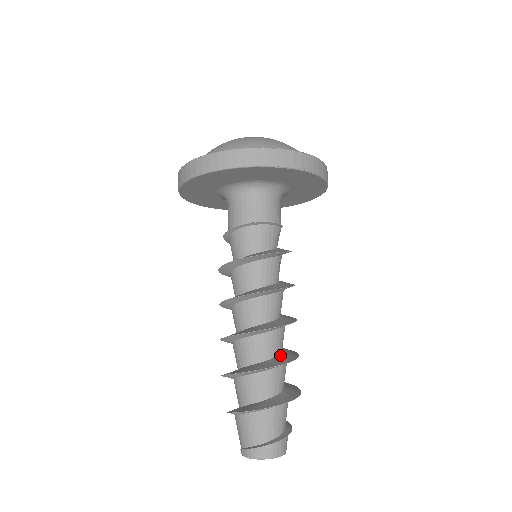
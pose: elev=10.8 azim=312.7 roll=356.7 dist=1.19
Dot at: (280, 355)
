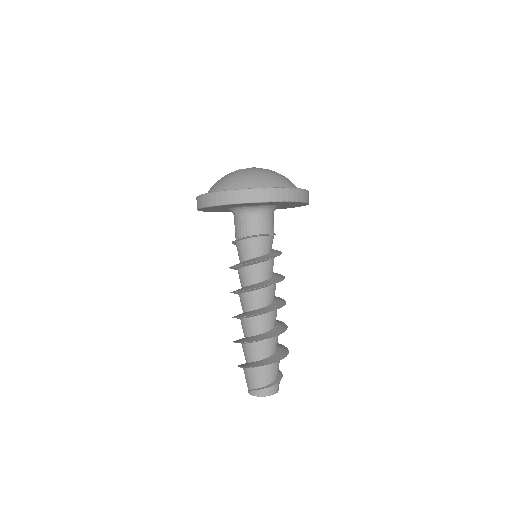
Dot at: (275, 327)
